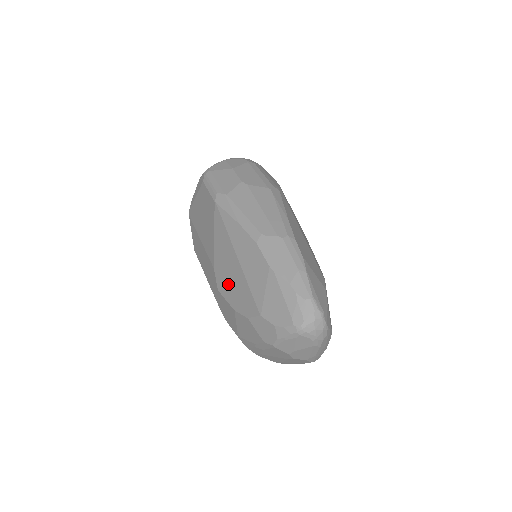
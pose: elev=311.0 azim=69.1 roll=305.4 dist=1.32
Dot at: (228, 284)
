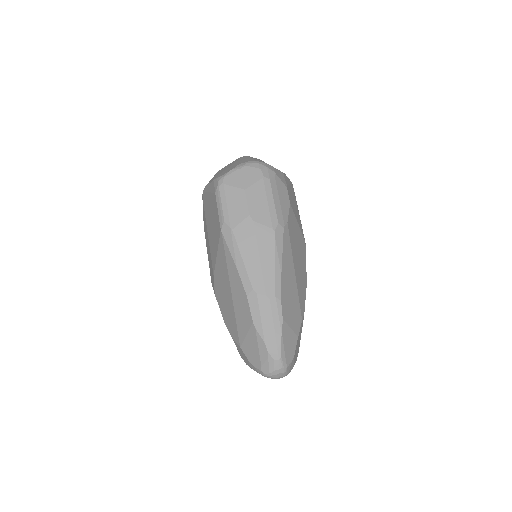
Dot at: (222, 300)
